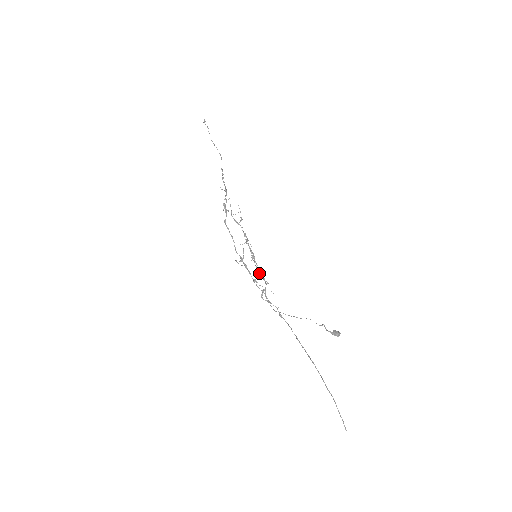
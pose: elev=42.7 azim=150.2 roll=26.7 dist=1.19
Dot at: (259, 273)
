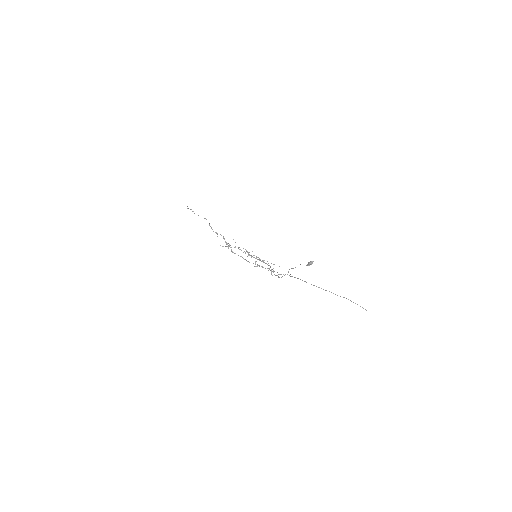
Dot at: occluded
